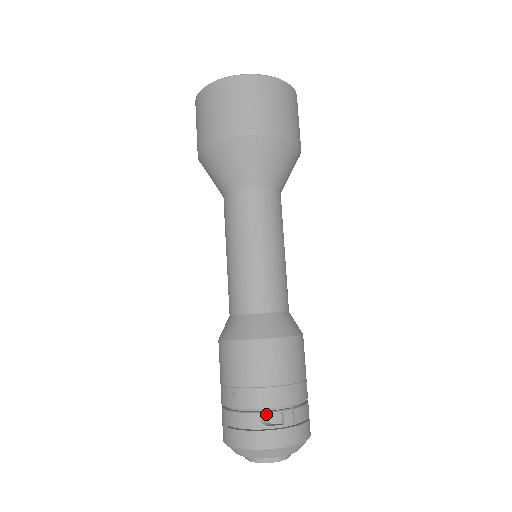
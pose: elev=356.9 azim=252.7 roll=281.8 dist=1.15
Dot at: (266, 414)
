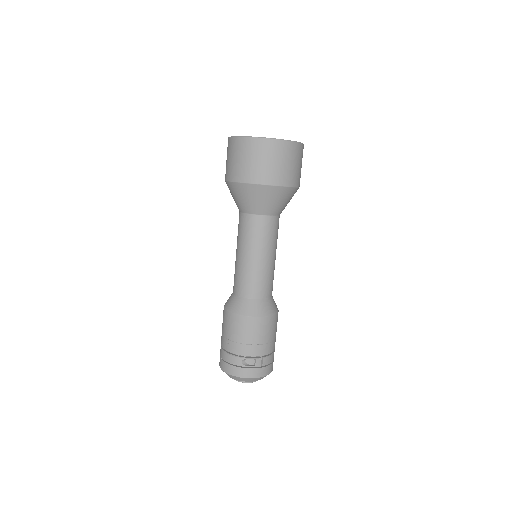
Dot at: (245, 359)
